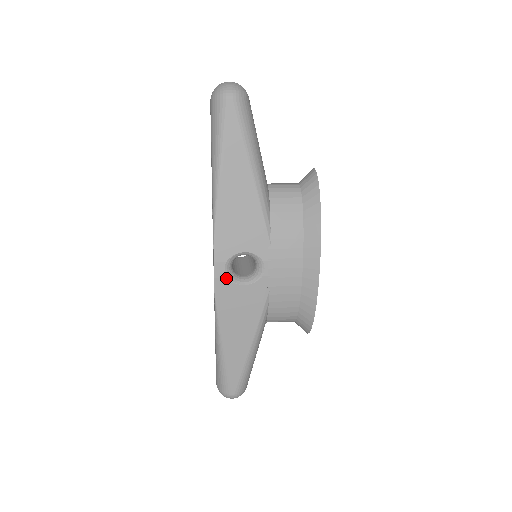
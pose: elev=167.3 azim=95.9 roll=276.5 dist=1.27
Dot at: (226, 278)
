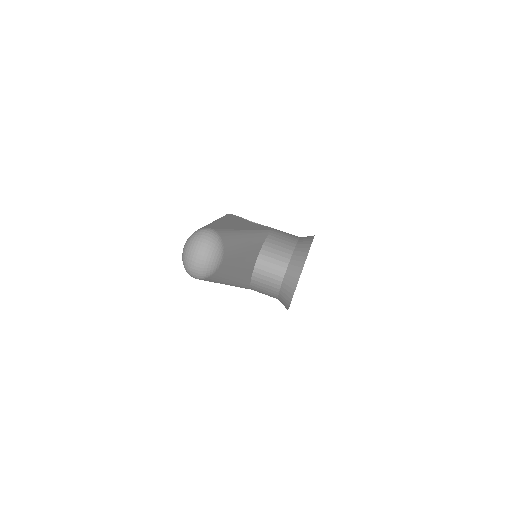
Dot at: occluded
